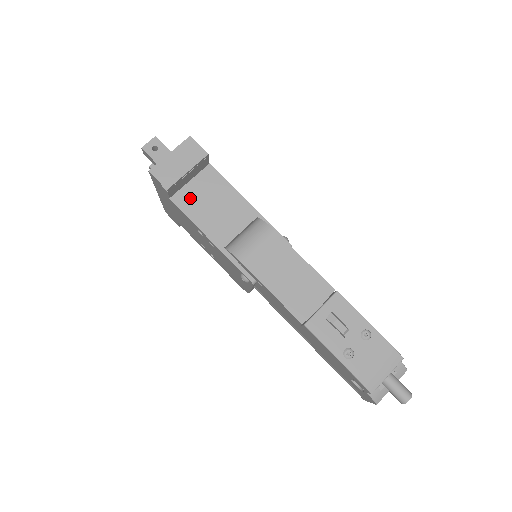
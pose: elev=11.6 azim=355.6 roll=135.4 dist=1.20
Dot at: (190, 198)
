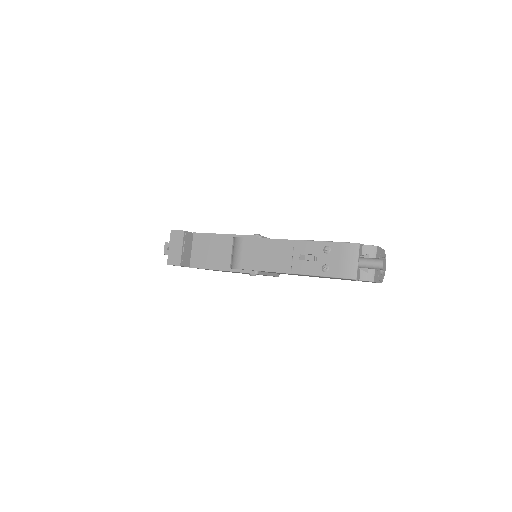
Dot at: (198, 258)
